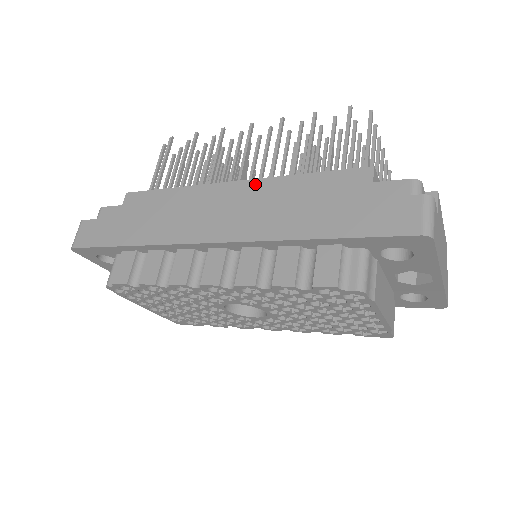
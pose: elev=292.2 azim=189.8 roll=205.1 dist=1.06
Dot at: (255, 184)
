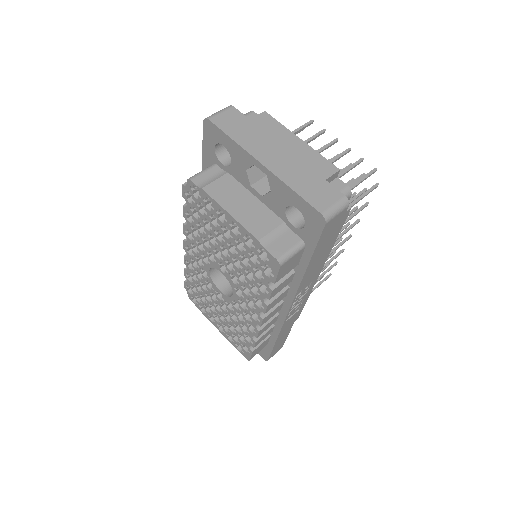
Dot at: occluded
